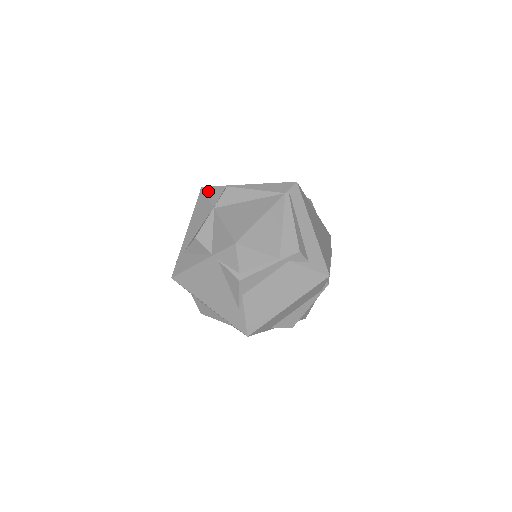
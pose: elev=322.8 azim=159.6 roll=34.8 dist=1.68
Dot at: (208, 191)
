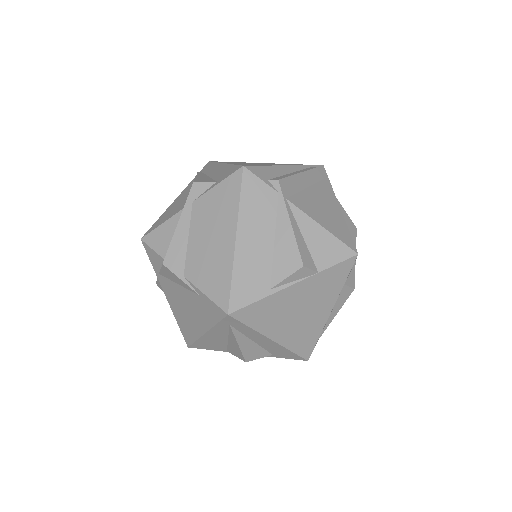
Dot at: occluded
